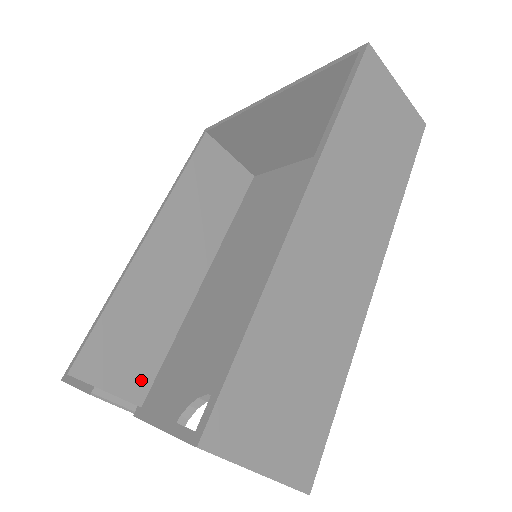
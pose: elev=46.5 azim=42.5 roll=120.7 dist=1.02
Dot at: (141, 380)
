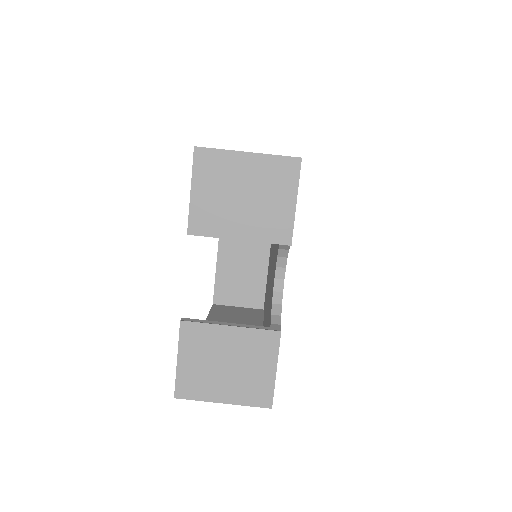
Dot at: occluded
